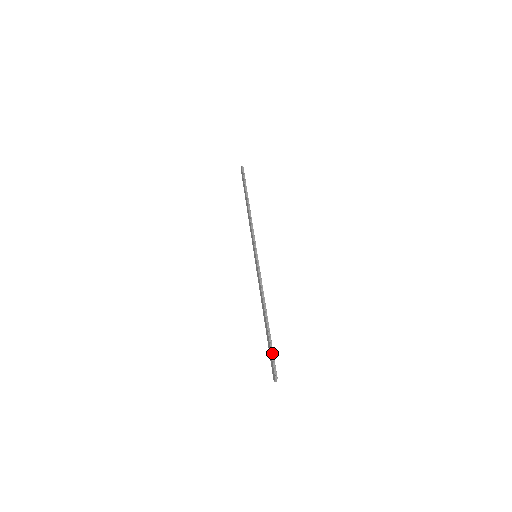
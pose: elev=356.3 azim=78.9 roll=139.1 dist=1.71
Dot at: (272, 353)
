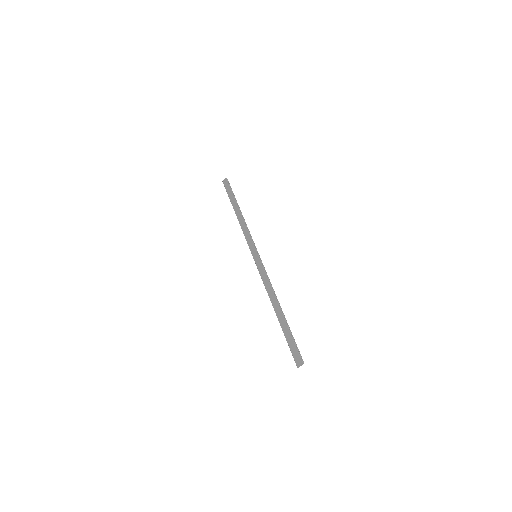
Dot at: (294, 340)
